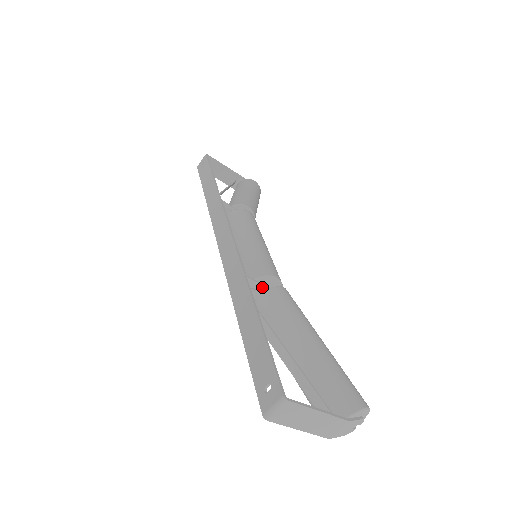
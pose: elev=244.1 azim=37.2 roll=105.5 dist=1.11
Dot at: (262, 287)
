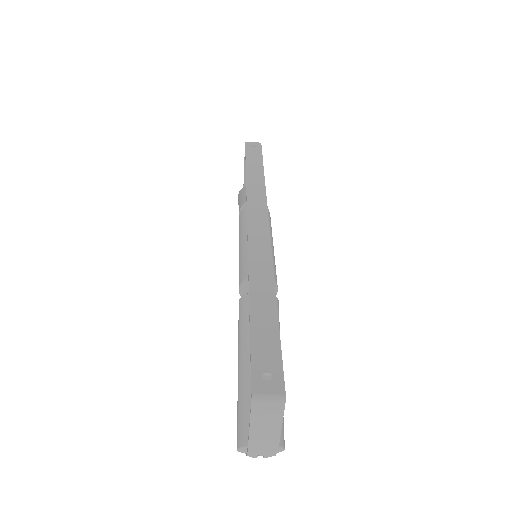
Dot at: occluded
